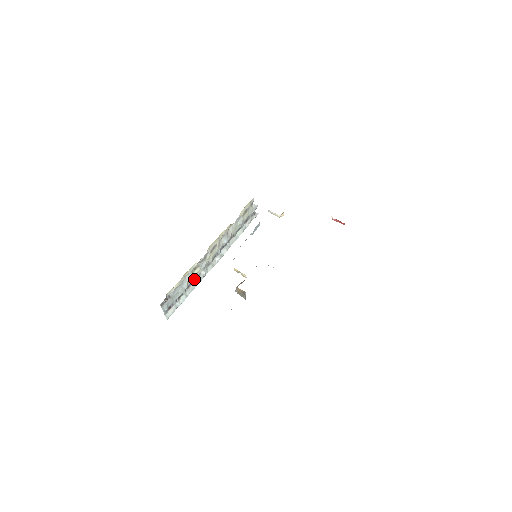
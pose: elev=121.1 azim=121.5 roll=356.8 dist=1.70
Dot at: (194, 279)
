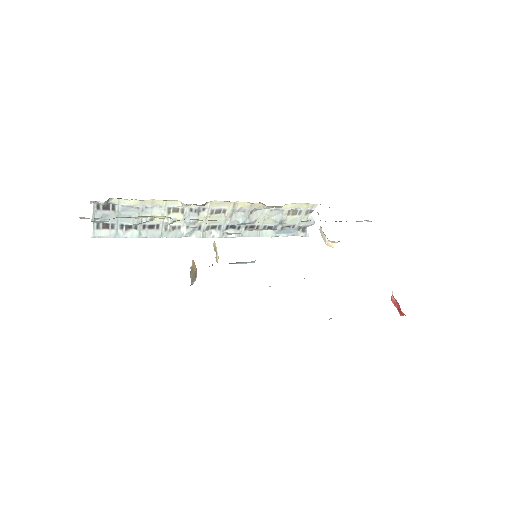
Dot at: (166, 226)
